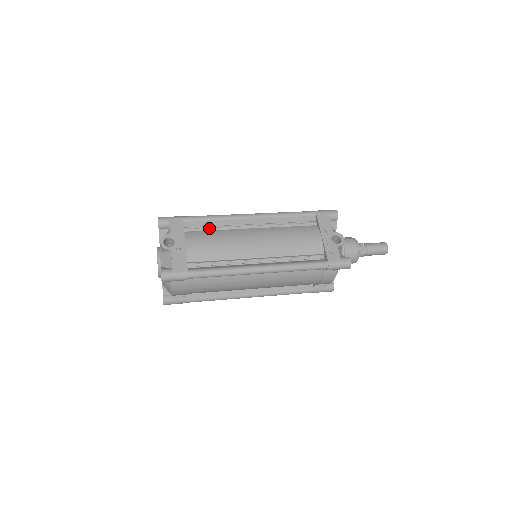
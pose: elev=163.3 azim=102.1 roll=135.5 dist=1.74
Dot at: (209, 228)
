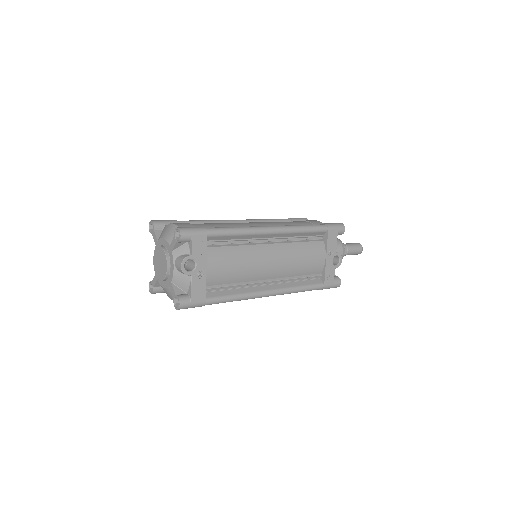
Dot at: (230, 244)
